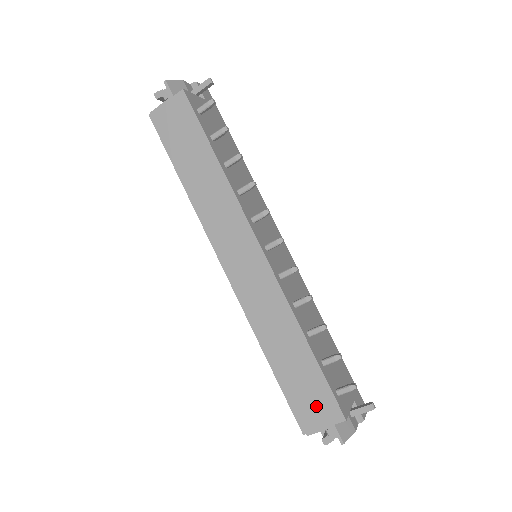
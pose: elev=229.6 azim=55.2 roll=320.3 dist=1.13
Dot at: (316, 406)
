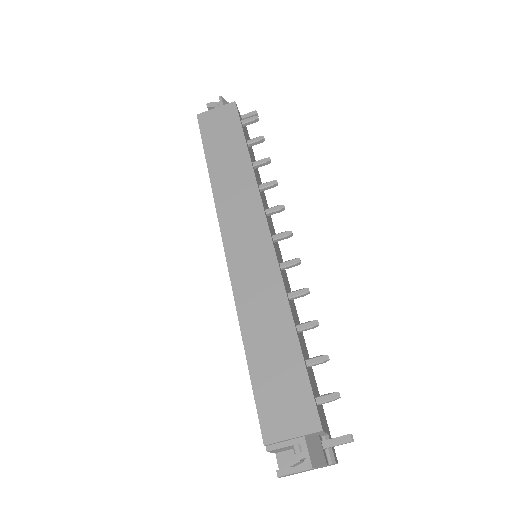
Dot at: (289, 408)
